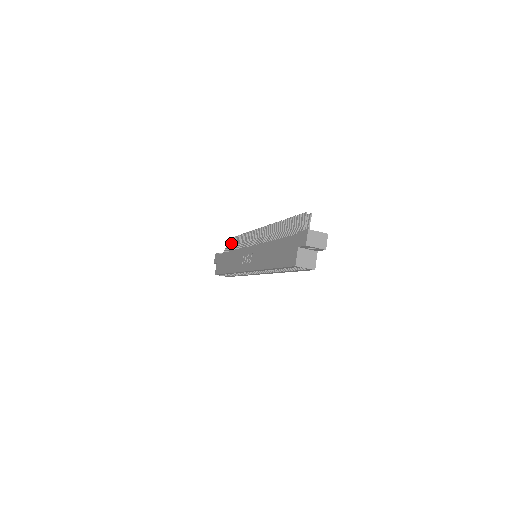
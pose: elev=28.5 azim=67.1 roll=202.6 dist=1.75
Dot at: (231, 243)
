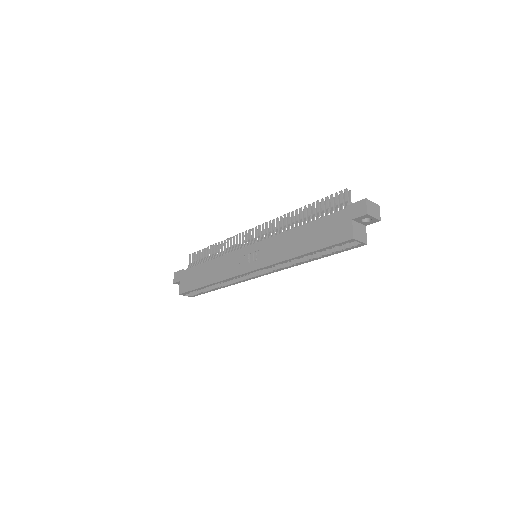
Dot at: (200, 256)
